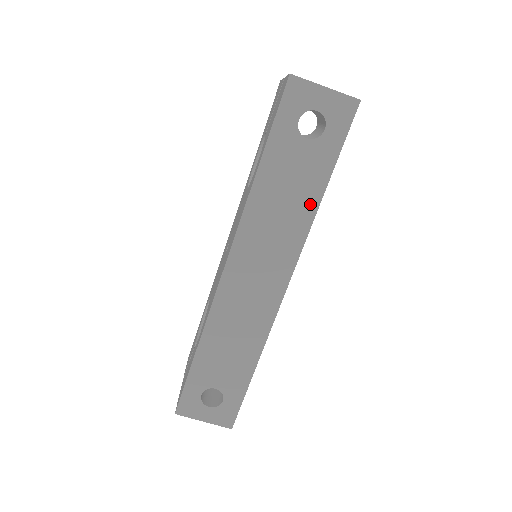
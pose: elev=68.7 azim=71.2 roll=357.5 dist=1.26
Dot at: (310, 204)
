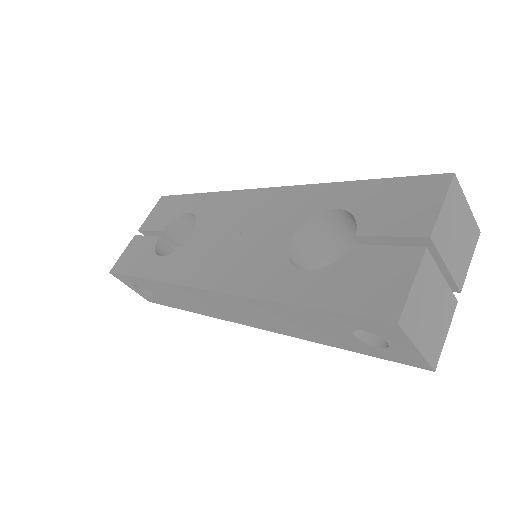
Dot at: (311, 337)
